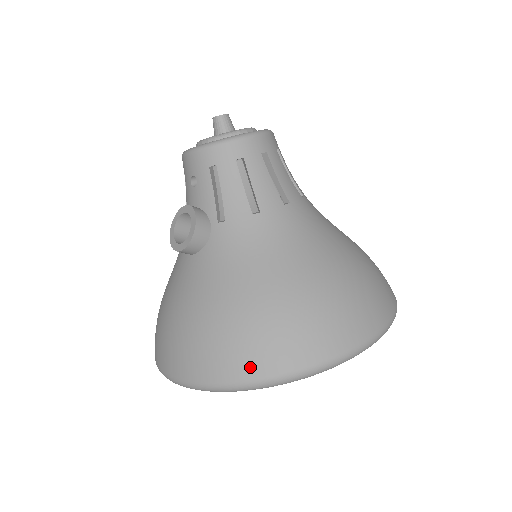
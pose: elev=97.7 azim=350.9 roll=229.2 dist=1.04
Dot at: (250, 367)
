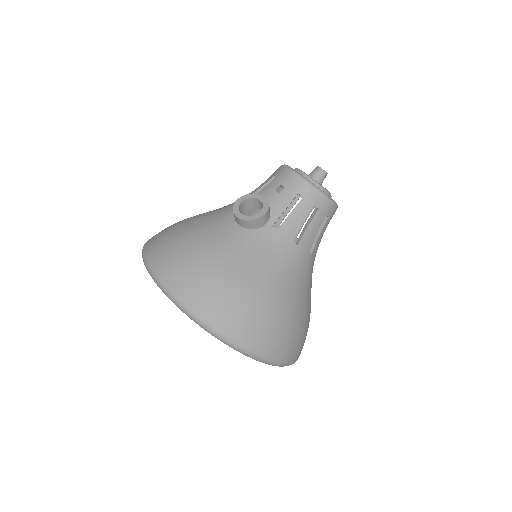
Dot at: (222, 320)
